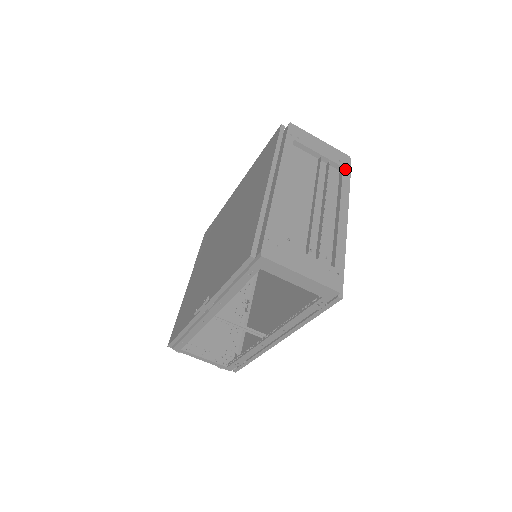
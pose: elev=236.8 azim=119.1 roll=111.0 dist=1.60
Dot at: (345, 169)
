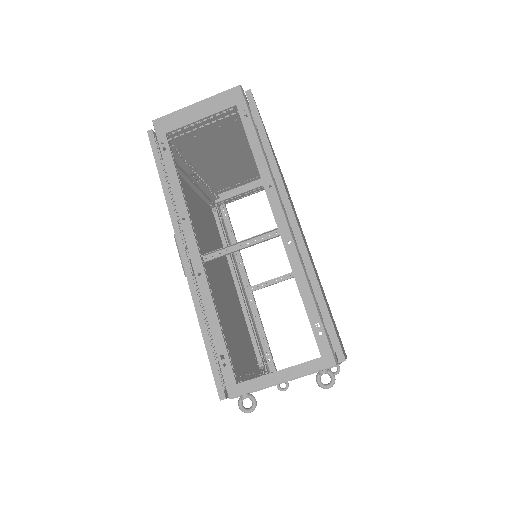
Dot at: occluded
